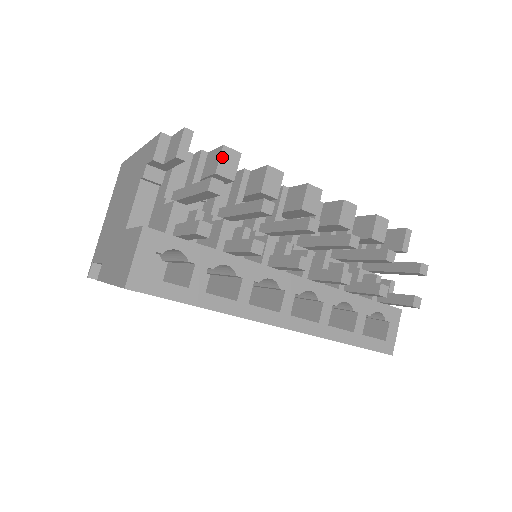
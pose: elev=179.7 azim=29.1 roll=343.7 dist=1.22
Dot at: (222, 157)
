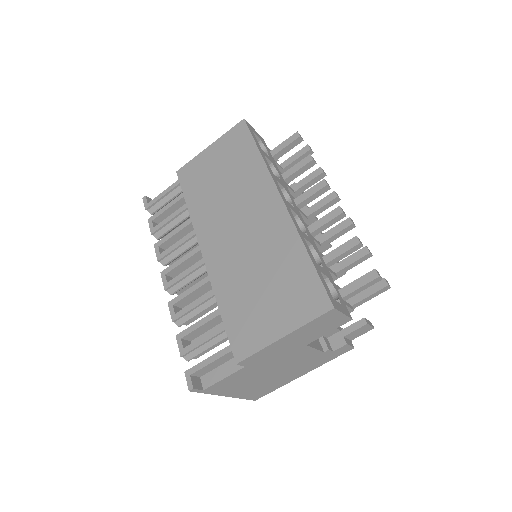
Dot at: occluded
